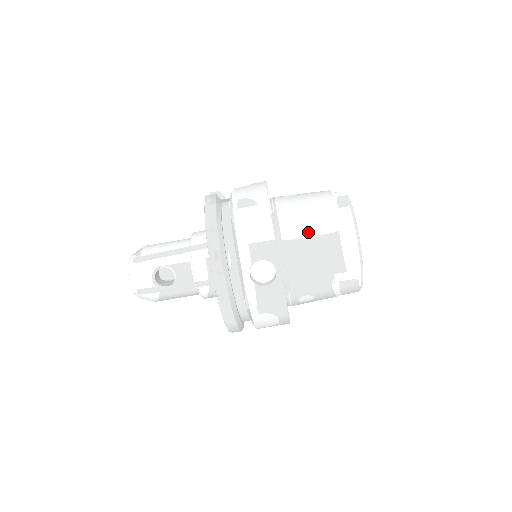
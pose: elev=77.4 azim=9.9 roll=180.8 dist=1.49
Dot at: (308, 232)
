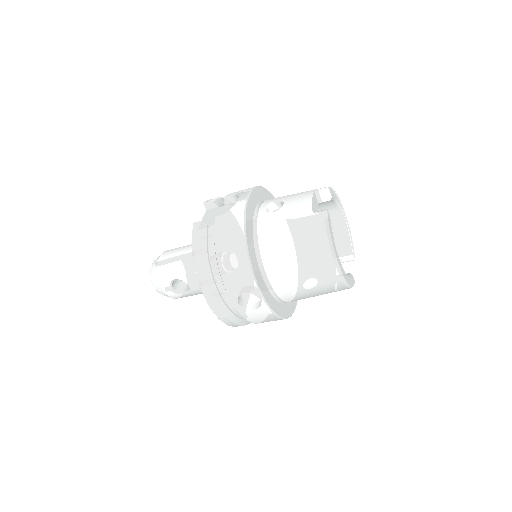
Dot at: (287, 258)
